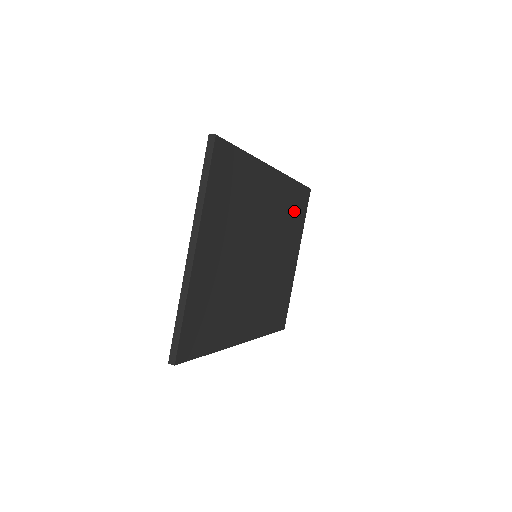
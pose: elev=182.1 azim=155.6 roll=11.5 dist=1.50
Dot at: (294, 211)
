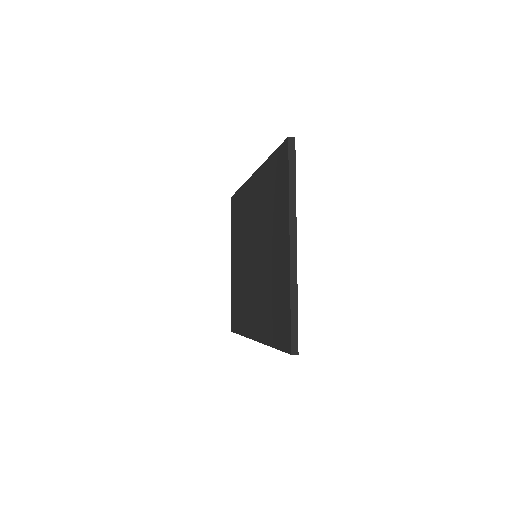
Dot at: occluded
